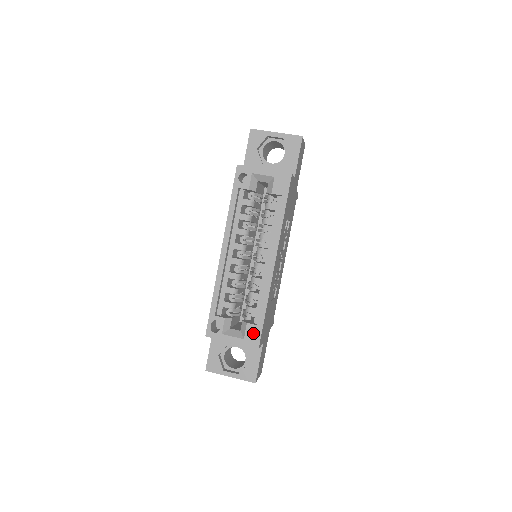
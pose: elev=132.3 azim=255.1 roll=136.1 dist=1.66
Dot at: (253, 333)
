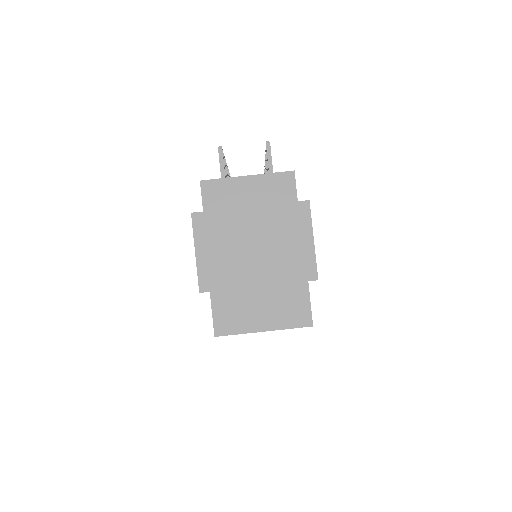
Dot at: occluded
